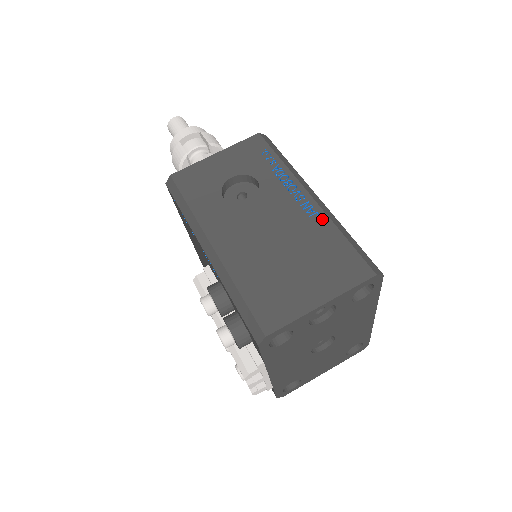
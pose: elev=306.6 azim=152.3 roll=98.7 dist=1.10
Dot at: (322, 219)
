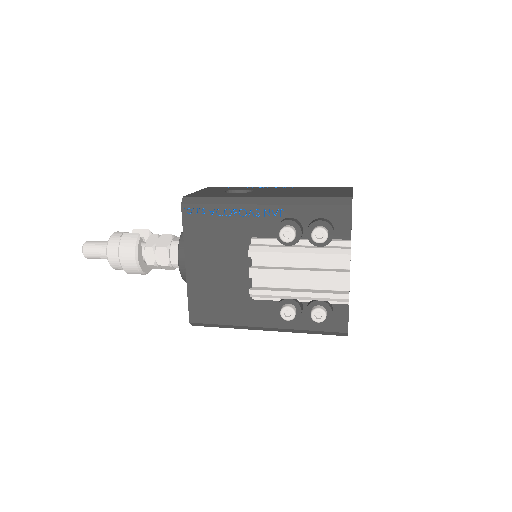
Dot at: (299, 187)
